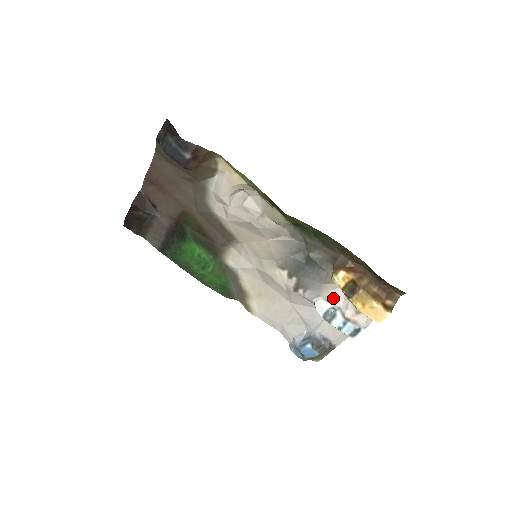
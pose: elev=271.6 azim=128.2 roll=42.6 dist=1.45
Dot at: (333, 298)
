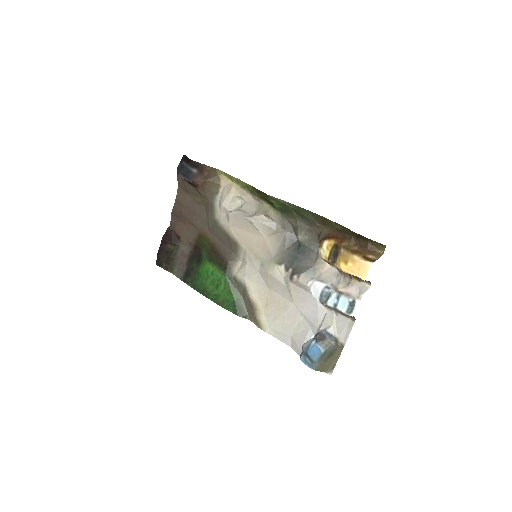
Dot at: (326, 278)
